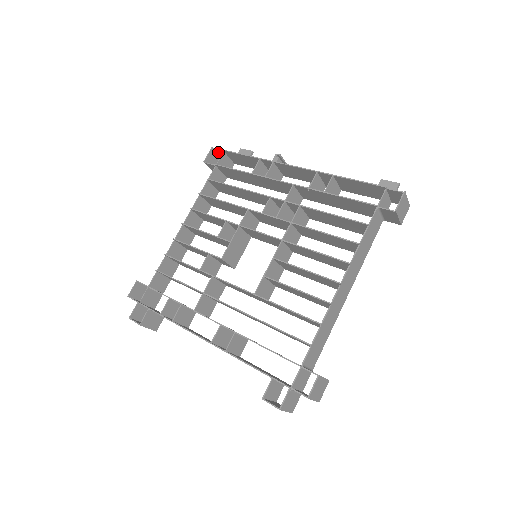
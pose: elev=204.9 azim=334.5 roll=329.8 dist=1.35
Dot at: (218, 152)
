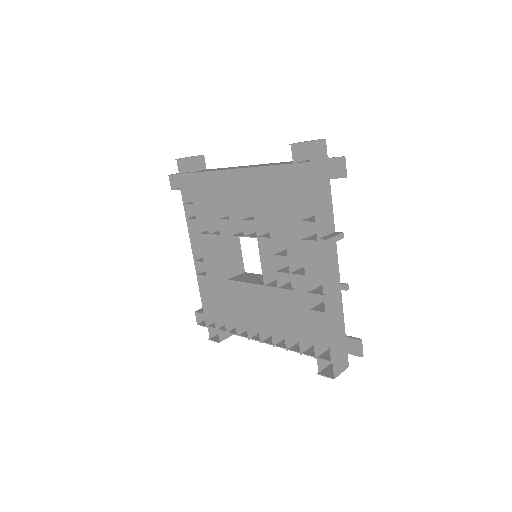
Dot at: (312, 147)
